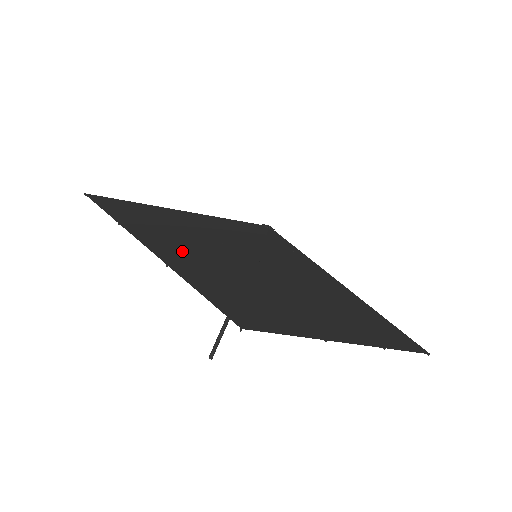
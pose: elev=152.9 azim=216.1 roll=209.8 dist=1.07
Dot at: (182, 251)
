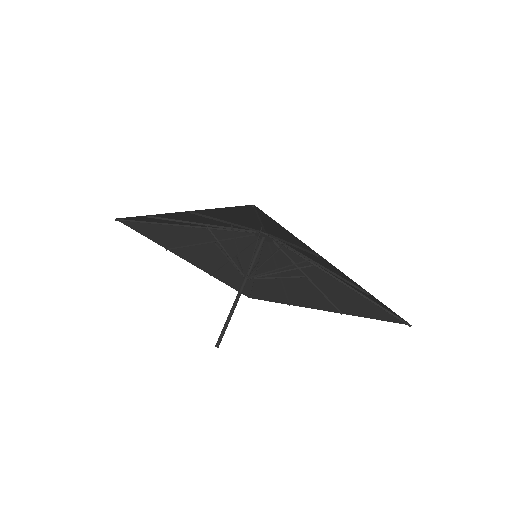
Dot at: occluded
